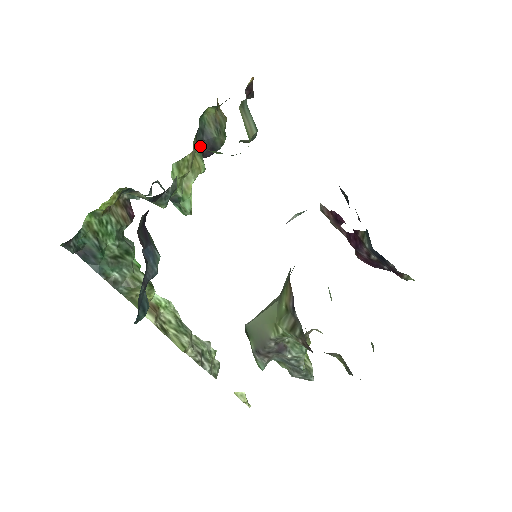
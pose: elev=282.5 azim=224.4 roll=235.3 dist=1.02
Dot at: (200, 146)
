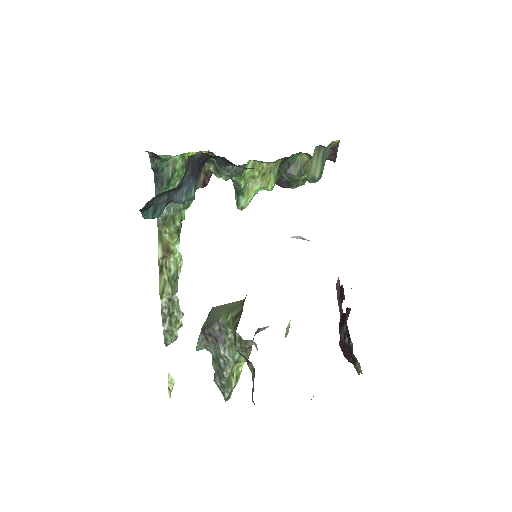
Dot at: (281, 172)
